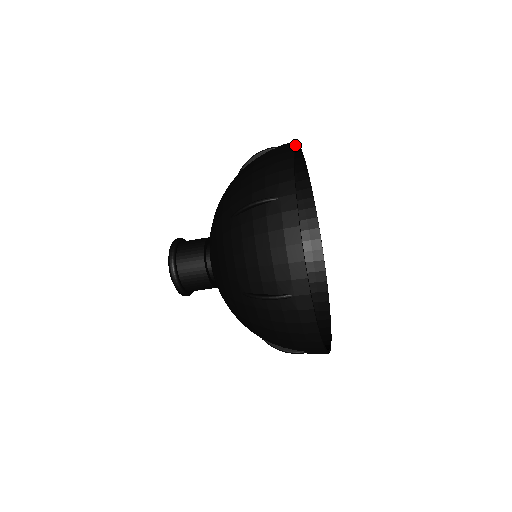
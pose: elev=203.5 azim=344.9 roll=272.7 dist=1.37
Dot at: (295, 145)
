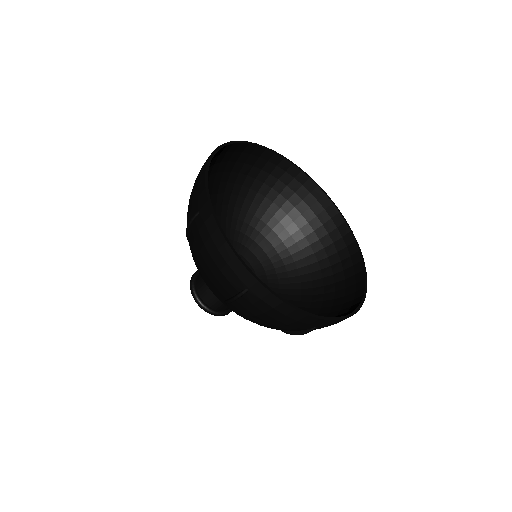
Dot at: (263, 147)
